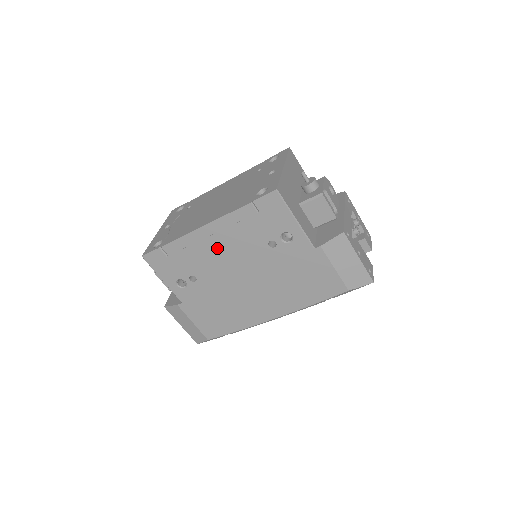
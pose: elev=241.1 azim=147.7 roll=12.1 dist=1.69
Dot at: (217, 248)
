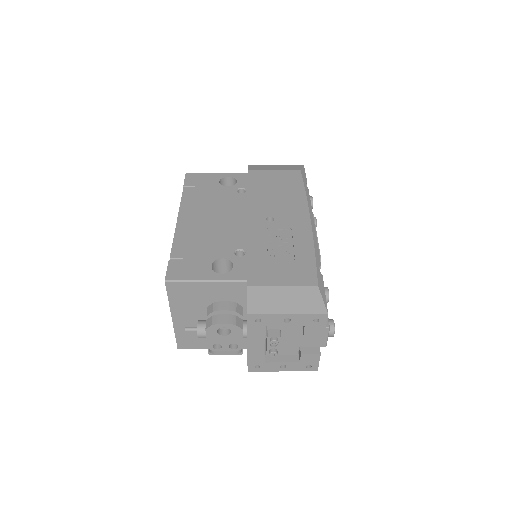
Dot at: occluded
